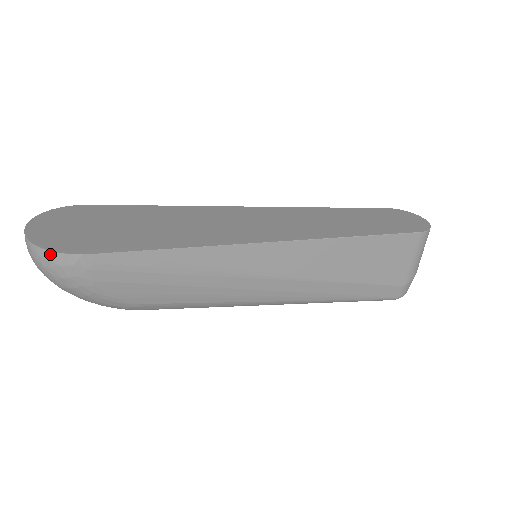
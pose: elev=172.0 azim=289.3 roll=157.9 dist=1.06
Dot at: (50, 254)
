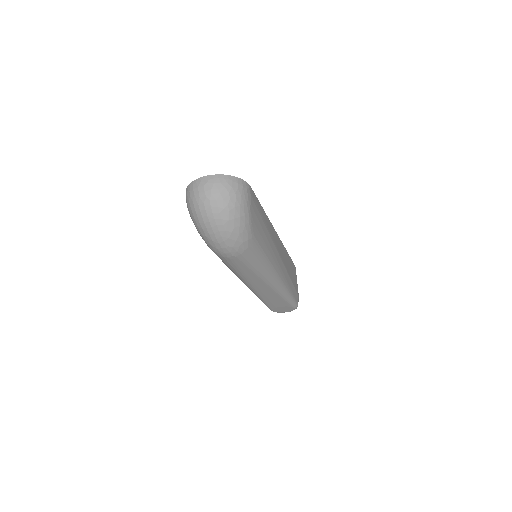
Dot at: (239, 180)
